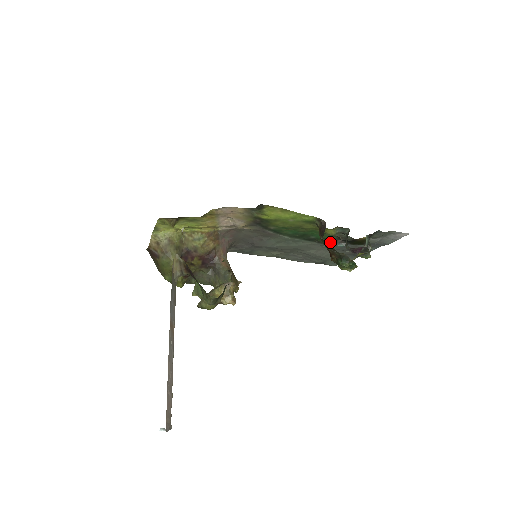
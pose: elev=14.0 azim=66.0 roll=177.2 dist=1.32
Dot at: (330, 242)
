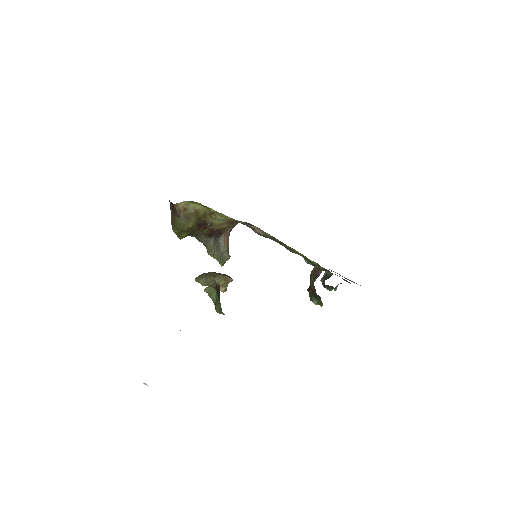
Dot at: (311, 262)
